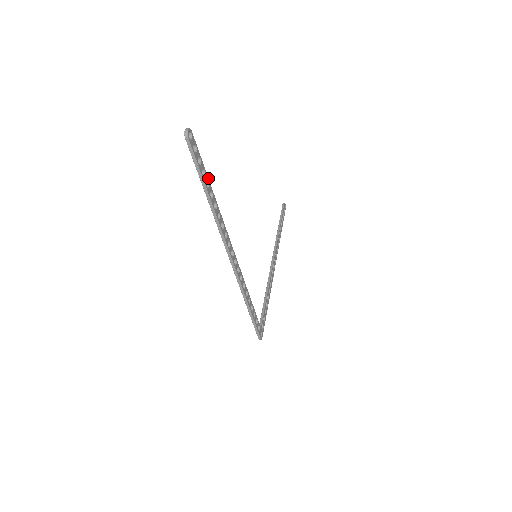
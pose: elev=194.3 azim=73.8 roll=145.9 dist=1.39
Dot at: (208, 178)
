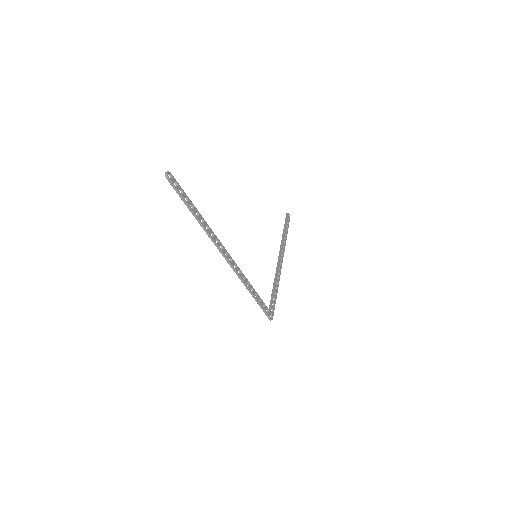
Dot at: occluded
